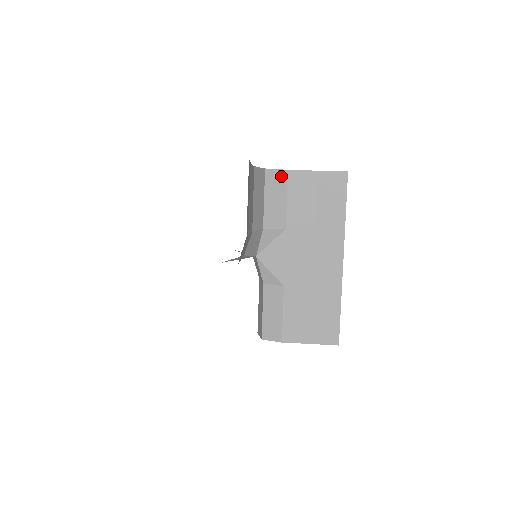
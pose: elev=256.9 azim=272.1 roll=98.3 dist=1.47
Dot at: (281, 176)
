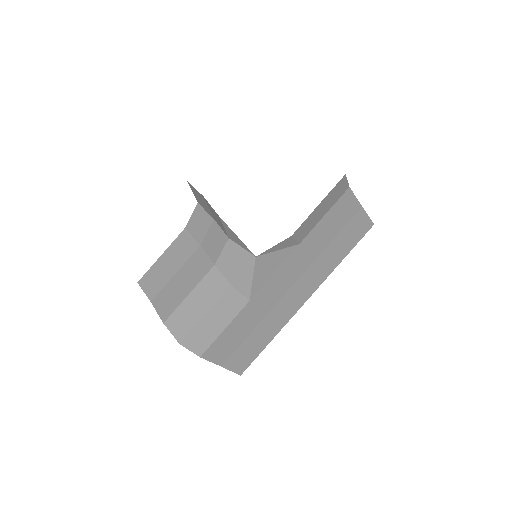
Dot at: (343, 189)
